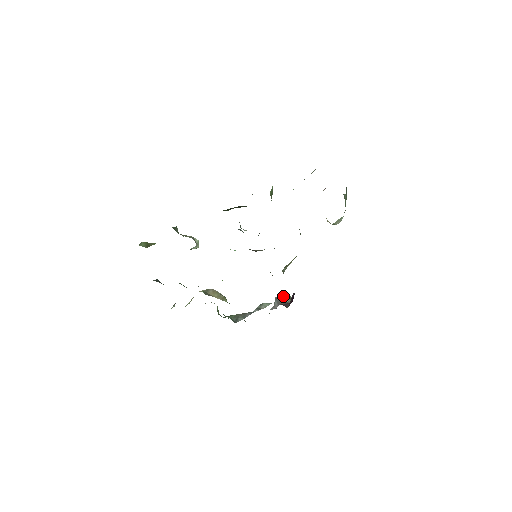
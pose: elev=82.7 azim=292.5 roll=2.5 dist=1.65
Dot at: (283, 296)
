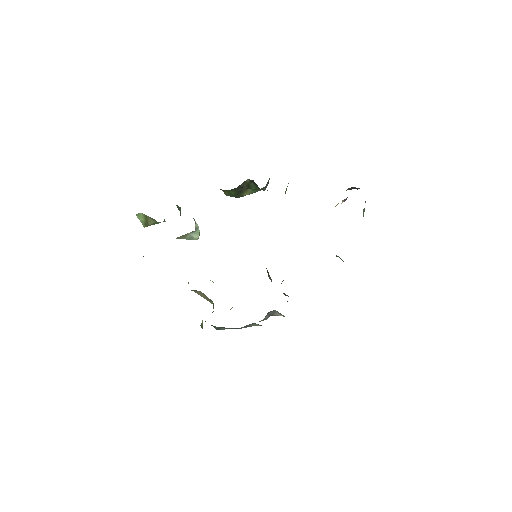
Dot at: (277, 311)
